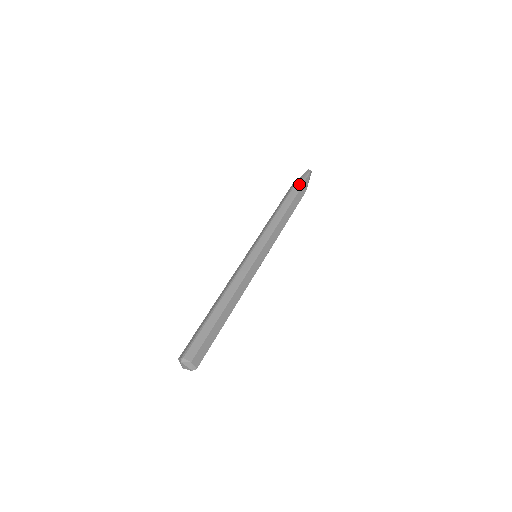
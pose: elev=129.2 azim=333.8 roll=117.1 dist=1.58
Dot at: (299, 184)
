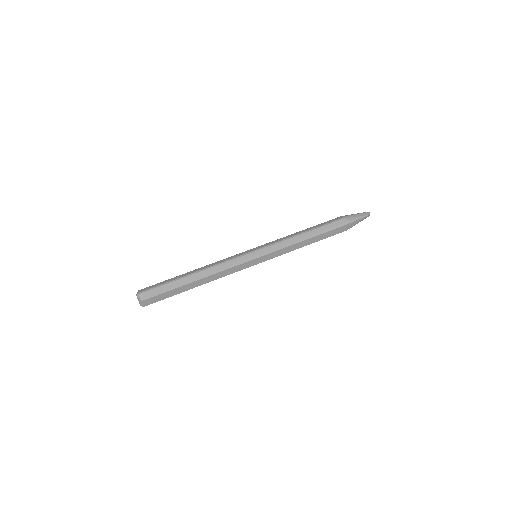
Dot at: (345, 221)
